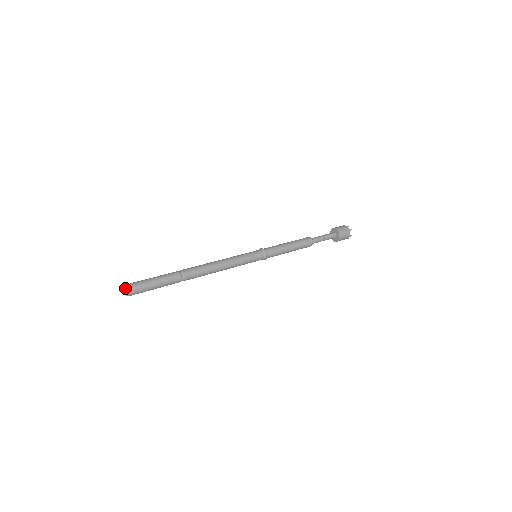
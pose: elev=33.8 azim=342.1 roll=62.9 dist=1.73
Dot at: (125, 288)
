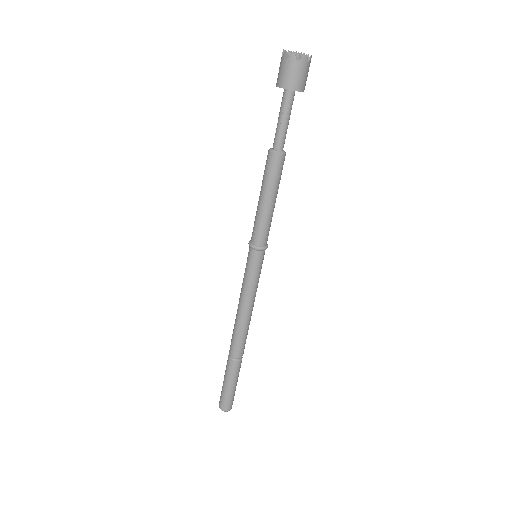
Dot at: occluded
